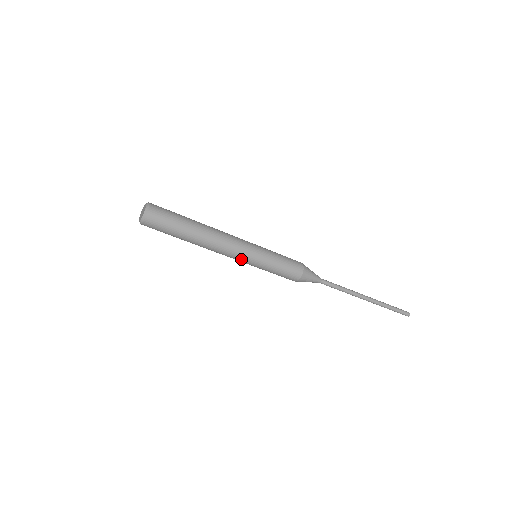
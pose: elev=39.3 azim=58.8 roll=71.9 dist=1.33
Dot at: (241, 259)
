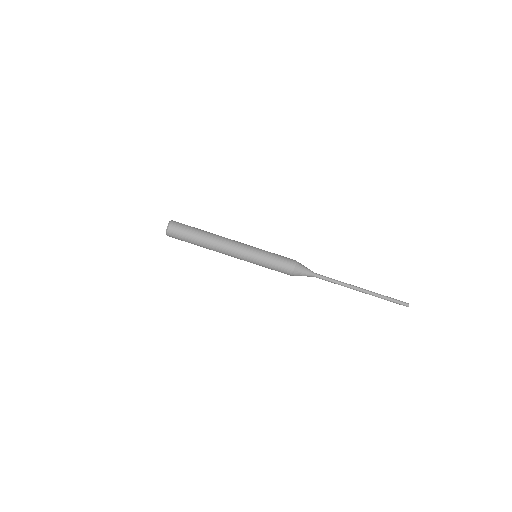
Dot at: (244, 252)
